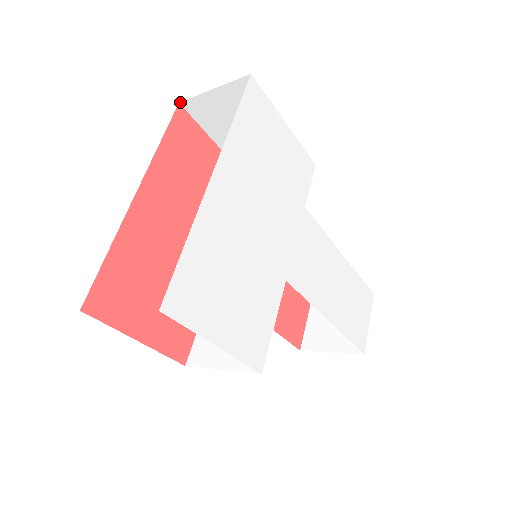
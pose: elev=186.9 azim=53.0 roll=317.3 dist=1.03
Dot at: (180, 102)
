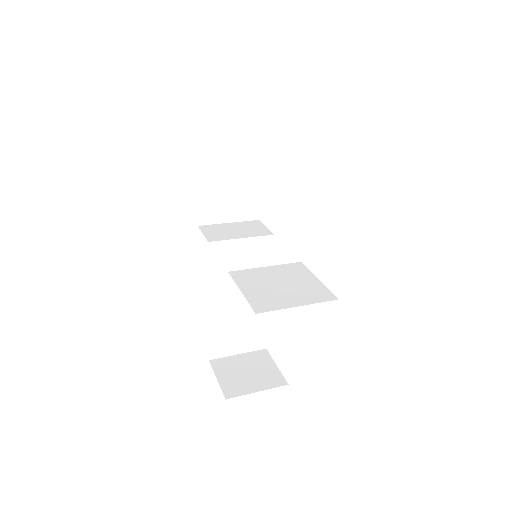
Dot at: (197, 134)
